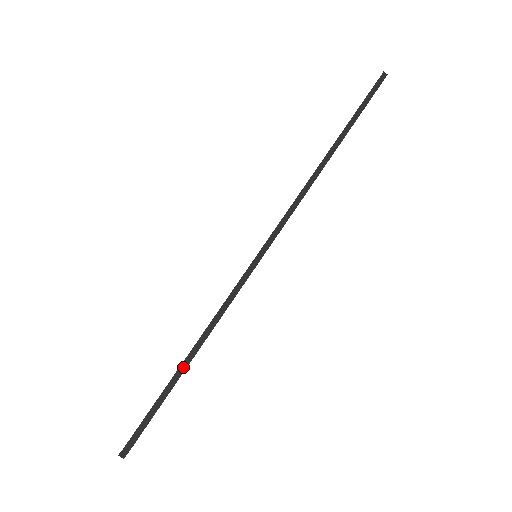
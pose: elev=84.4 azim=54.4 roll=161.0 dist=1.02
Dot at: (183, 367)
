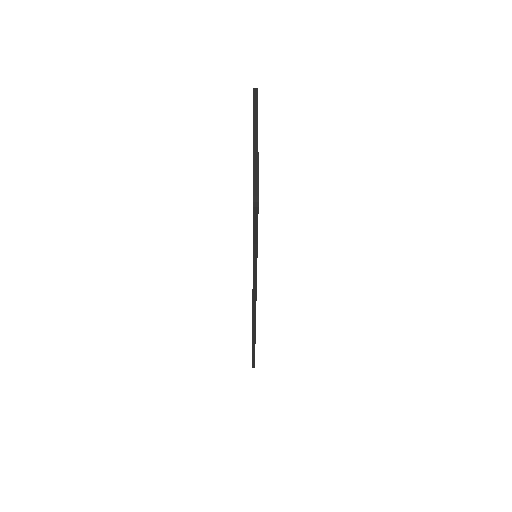
Dot at: (253, 351)
